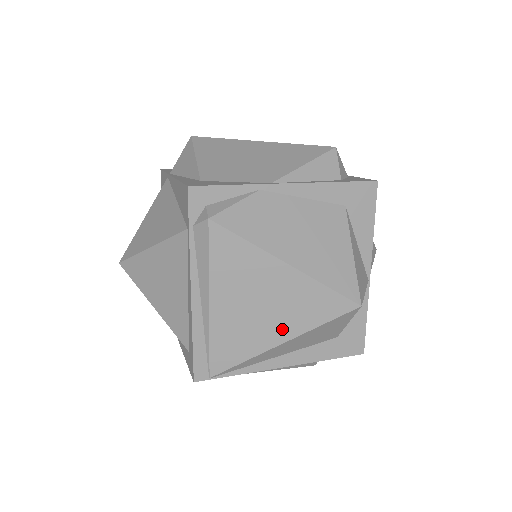
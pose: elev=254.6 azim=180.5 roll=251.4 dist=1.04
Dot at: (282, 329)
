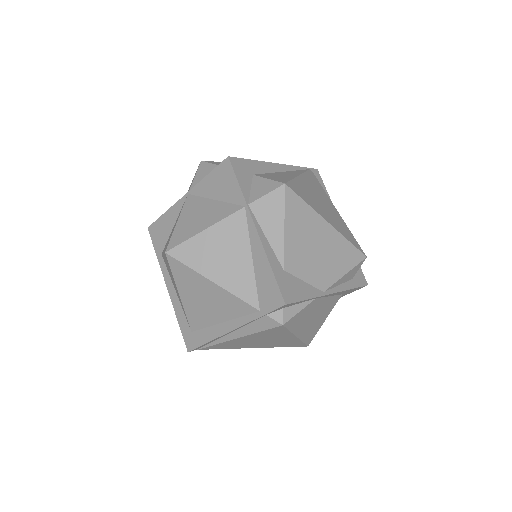
Dot at: (261, 346)
